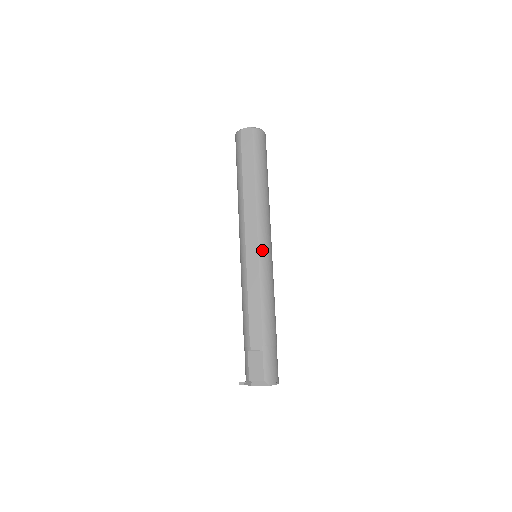
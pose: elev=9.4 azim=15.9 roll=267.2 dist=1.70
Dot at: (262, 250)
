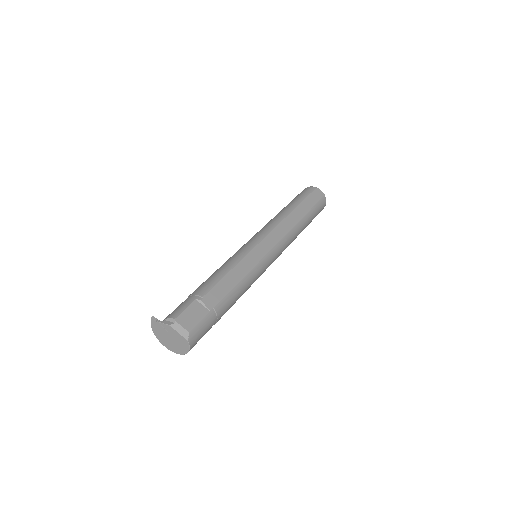
Dot at: (271, 255)
